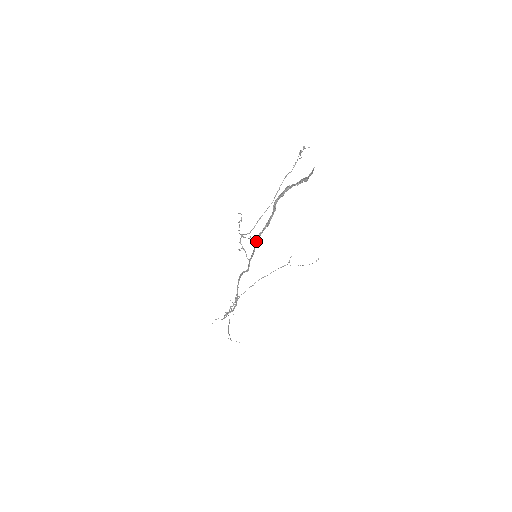
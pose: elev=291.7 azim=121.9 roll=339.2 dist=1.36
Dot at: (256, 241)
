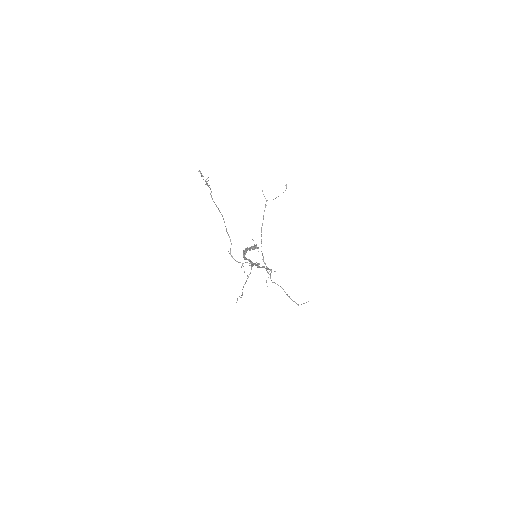
Dot at: occluded
